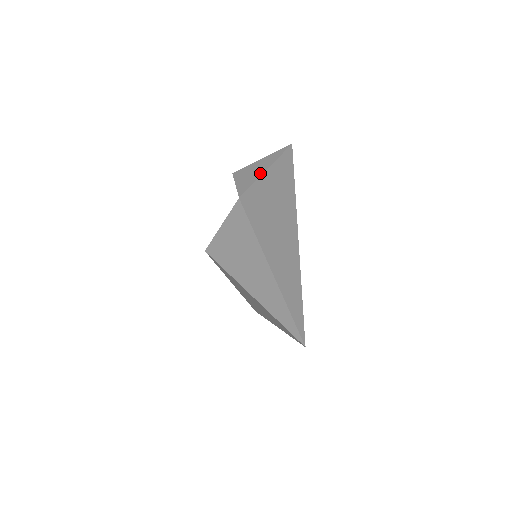
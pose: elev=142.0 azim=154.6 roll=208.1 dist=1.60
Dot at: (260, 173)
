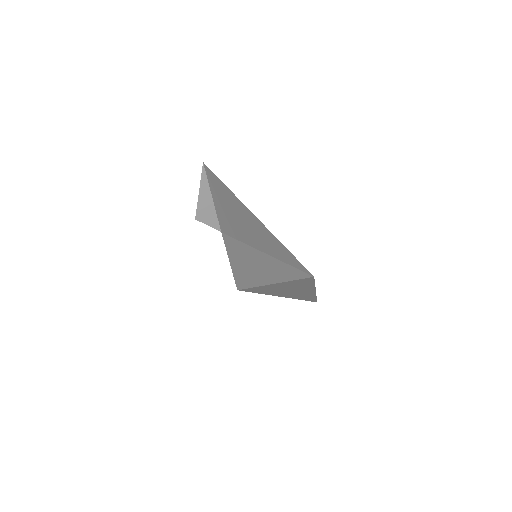
Dot at: (211, 202)
